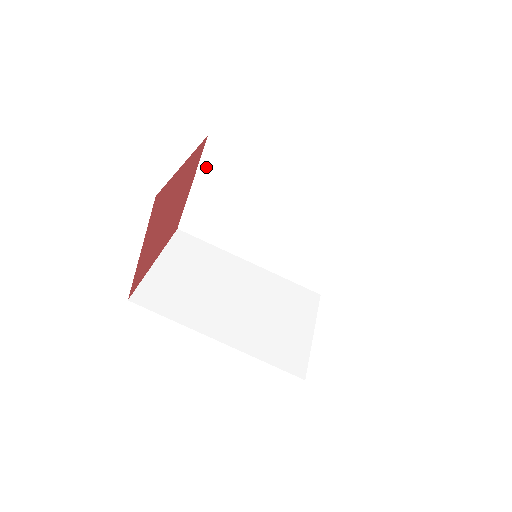
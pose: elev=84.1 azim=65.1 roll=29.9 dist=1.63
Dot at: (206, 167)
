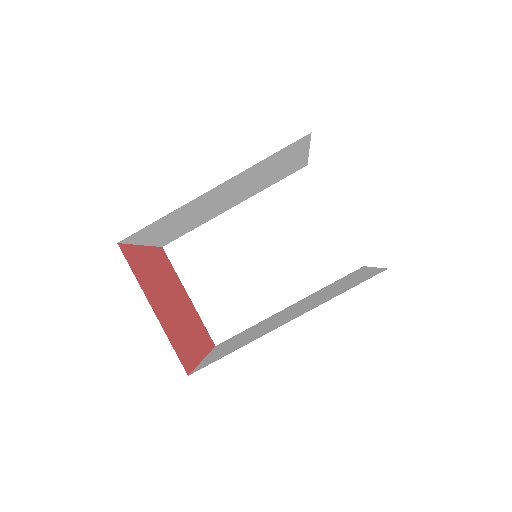
Dot at: (183, 270)
